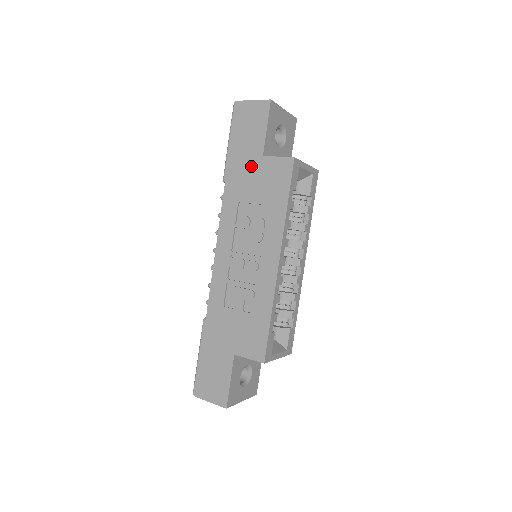
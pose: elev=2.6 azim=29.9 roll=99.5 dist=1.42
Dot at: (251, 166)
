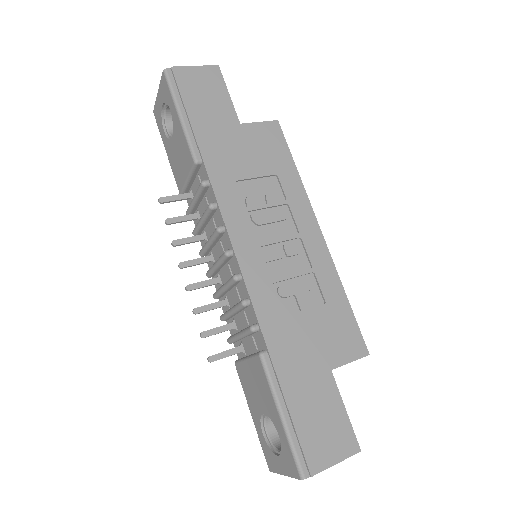
Dot at: (231, 136)
